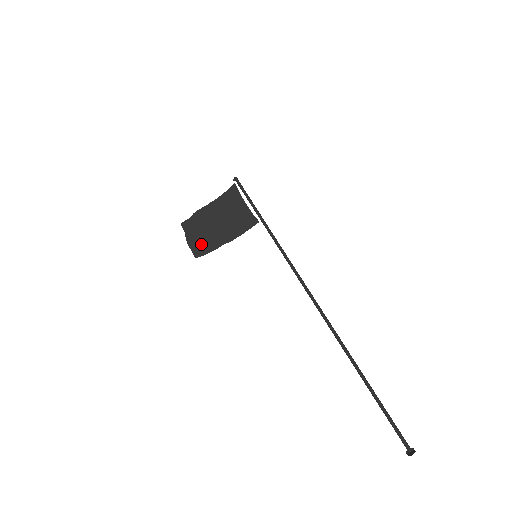
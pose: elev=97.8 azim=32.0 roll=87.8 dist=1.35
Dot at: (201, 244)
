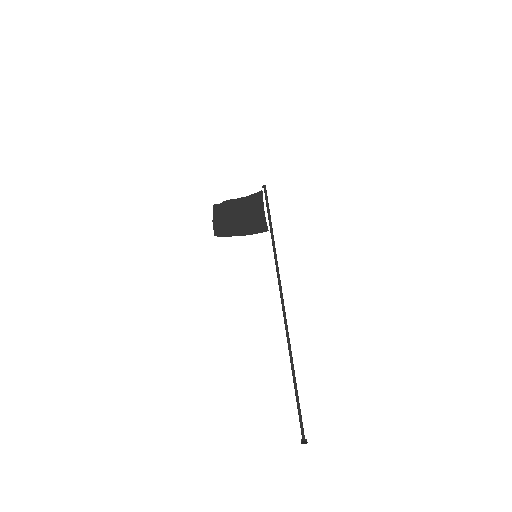
Dot at: (221, 227)
